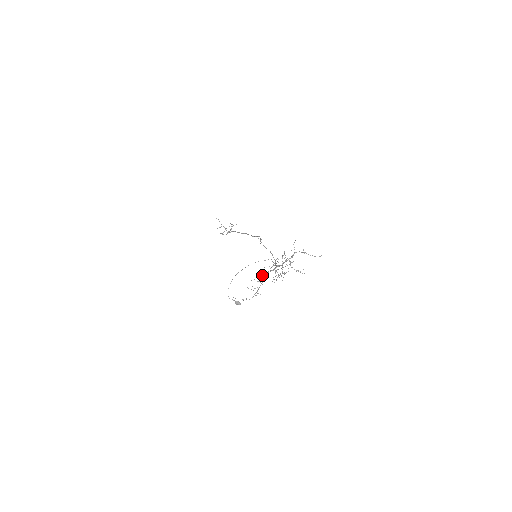
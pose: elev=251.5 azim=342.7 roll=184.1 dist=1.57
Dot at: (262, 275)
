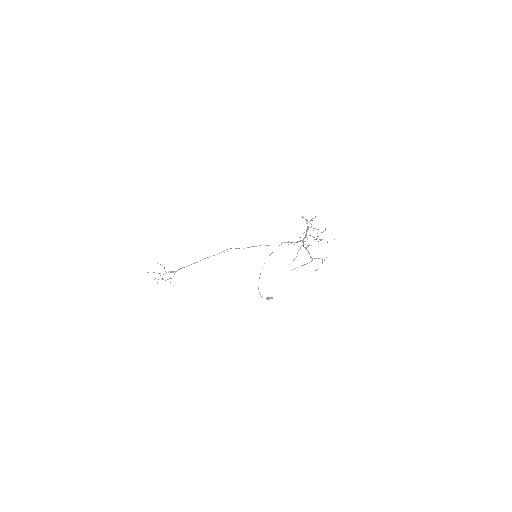
Dot at: (297, 253)
